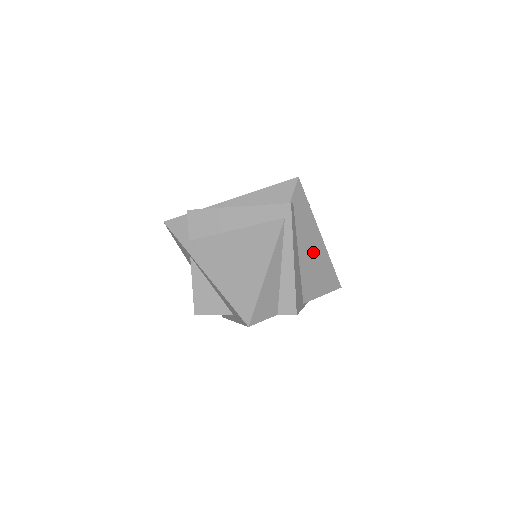
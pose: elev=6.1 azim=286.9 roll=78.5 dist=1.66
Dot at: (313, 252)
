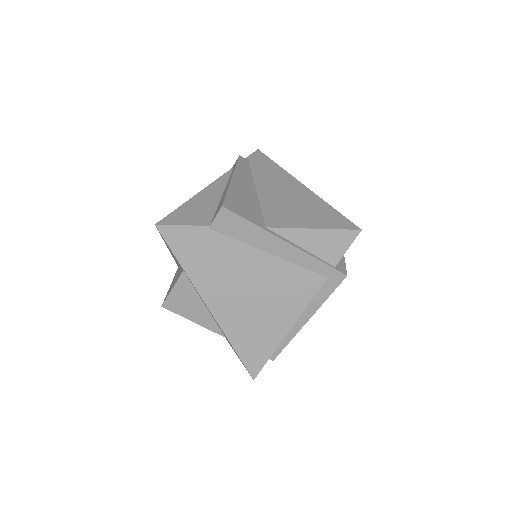
Dot at: (286, 192)
